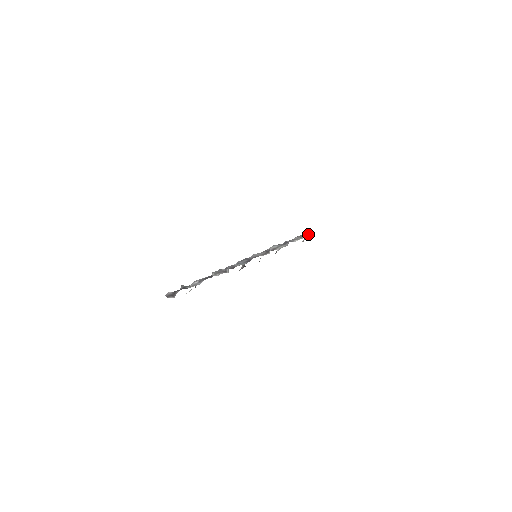
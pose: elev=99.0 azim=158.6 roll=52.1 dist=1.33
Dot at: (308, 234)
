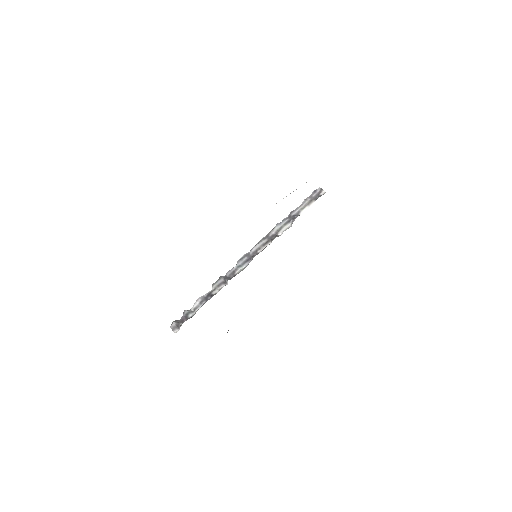
Dot at: (318, 196)
